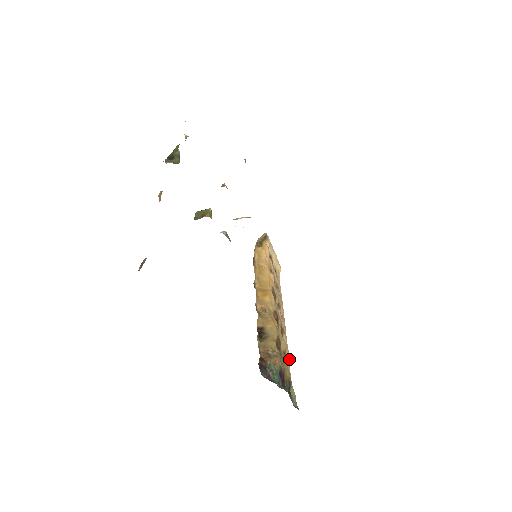
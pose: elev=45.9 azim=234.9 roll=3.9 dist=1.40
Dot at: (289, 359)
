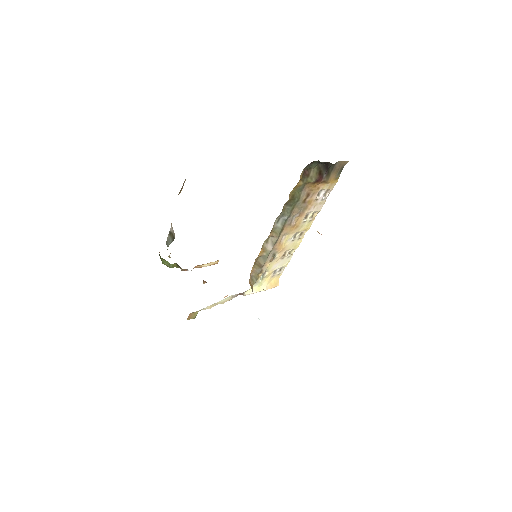
Dot at: occluded
